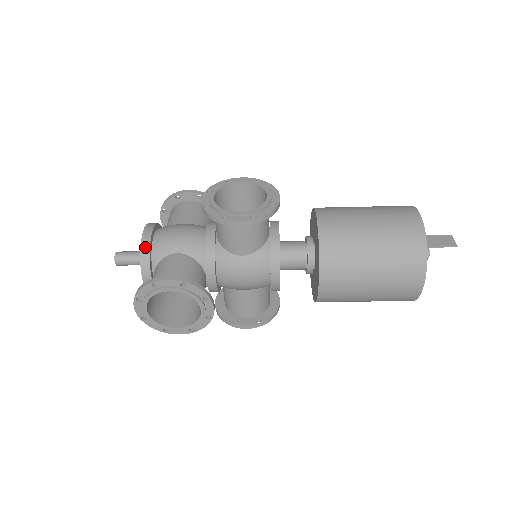
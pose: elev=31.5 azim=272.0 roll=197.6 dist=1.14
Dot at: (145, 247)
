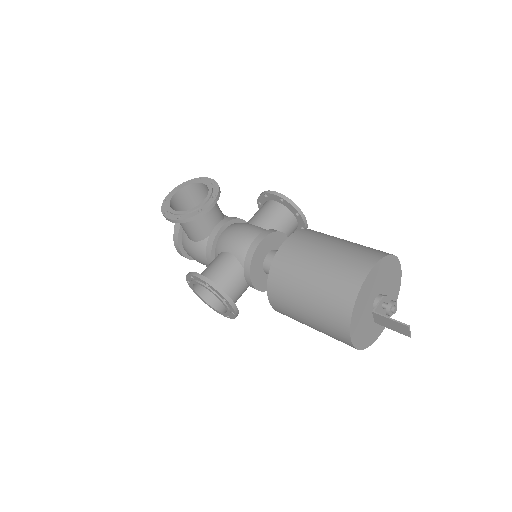
Dot at: occluded
